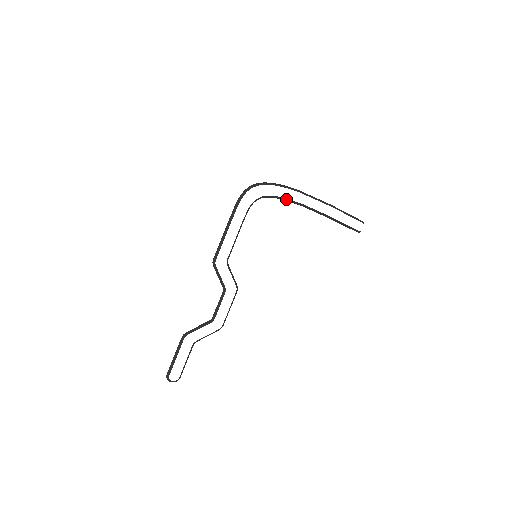
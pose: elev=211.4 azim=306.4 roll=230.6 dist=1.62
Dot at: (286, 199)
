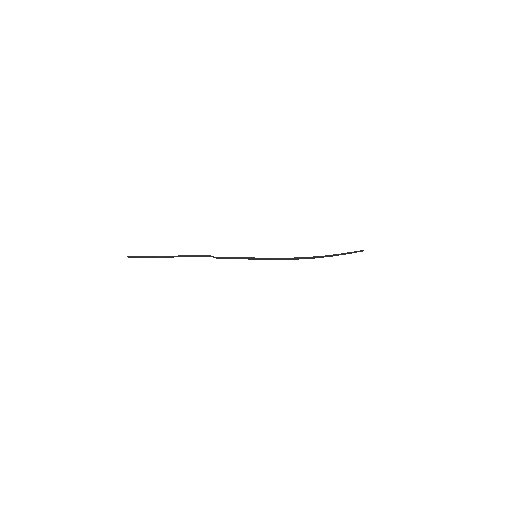
Dot at: occluded
